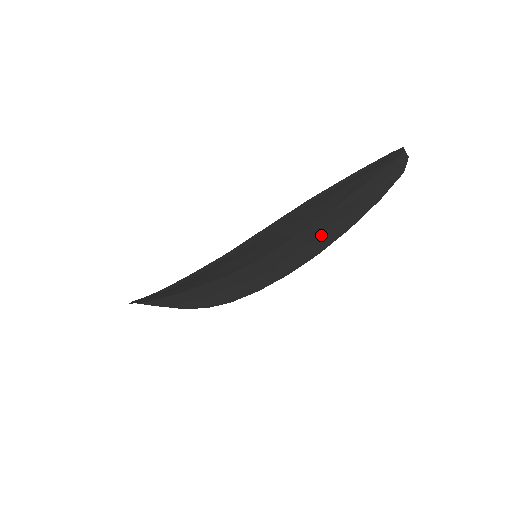
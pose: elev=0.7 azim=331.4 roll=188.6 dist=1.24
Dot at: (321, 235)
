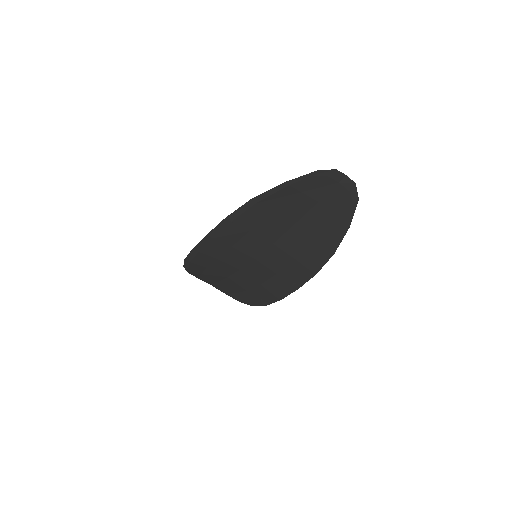
Dot at: (304, 251)
